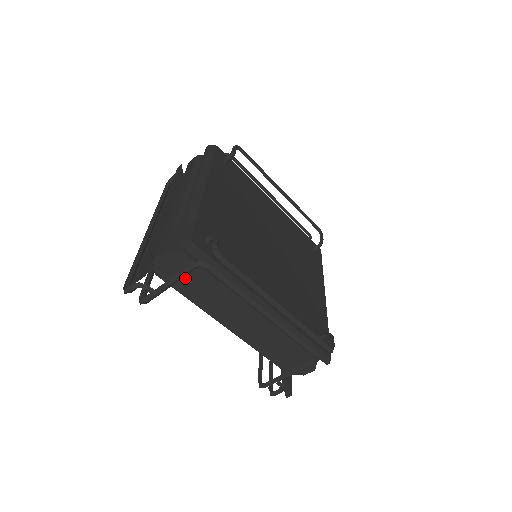
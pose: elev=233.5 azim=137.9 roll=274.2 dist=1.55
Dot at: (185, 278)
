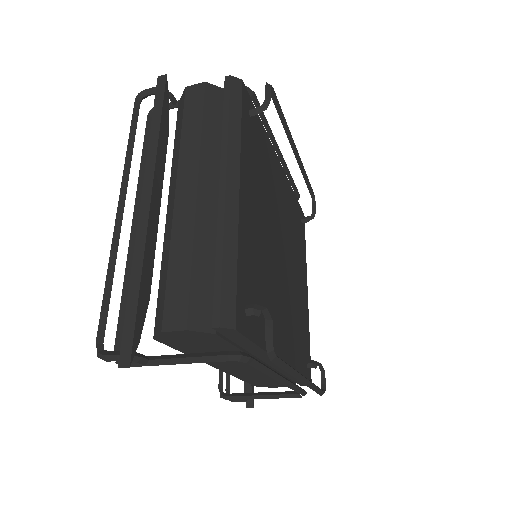
Dot at: (196, 345)
